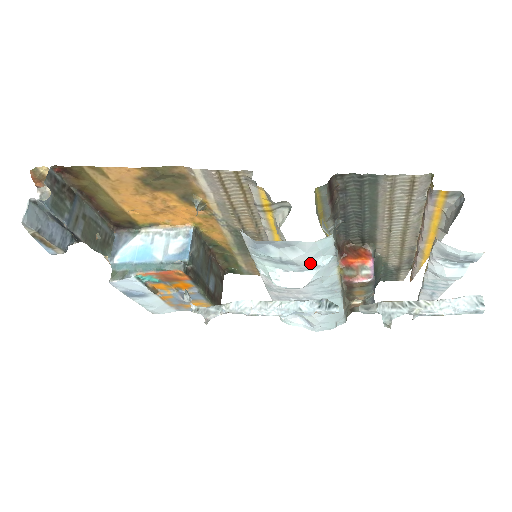
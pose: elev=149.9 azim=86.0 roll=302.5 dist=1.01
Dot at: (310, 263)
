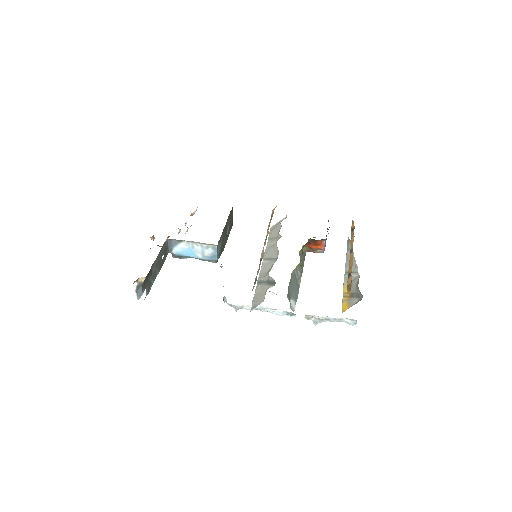
Dot at: occluded
